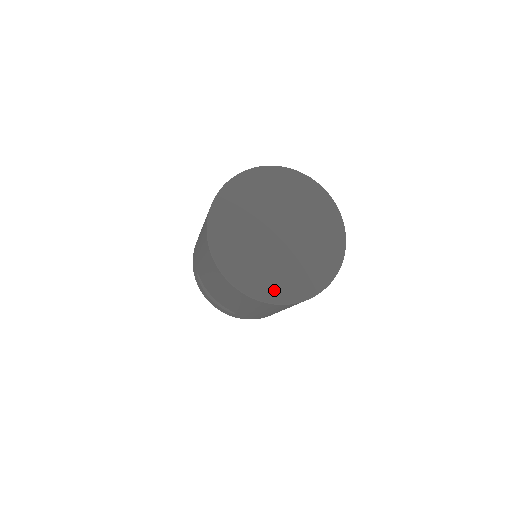
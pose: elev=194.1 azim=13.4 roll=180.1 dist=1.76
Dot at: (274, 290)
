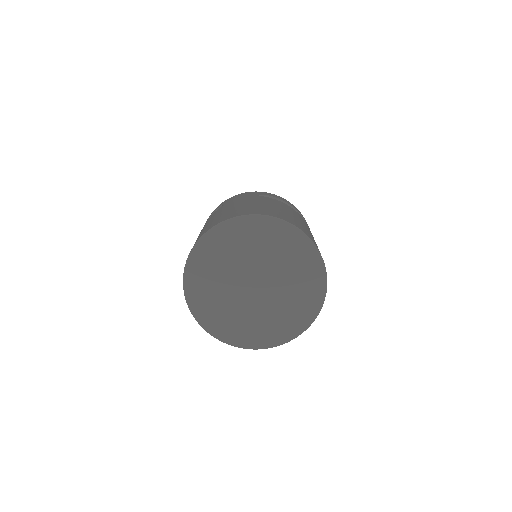
Dot at: (265, 337)
